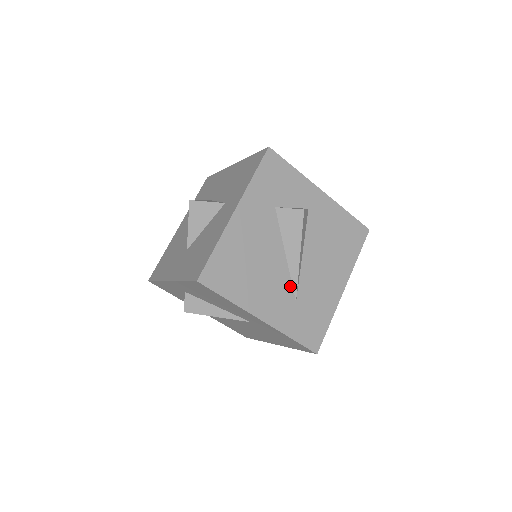
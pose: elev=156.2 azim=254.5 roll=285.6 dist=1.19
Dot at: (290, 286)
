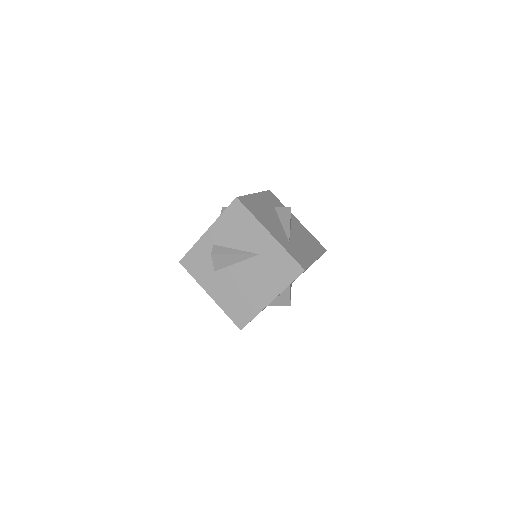
Dot at: (285, 235)
